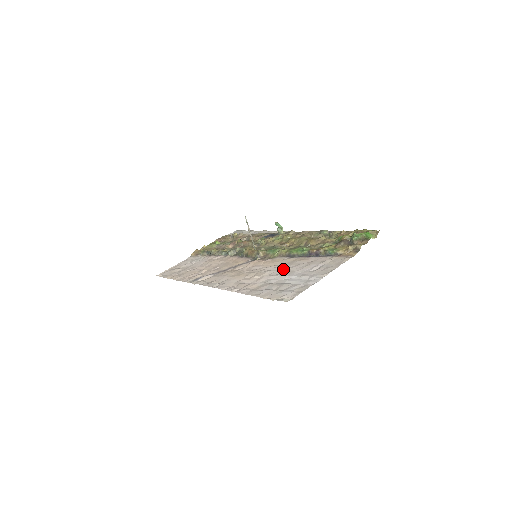
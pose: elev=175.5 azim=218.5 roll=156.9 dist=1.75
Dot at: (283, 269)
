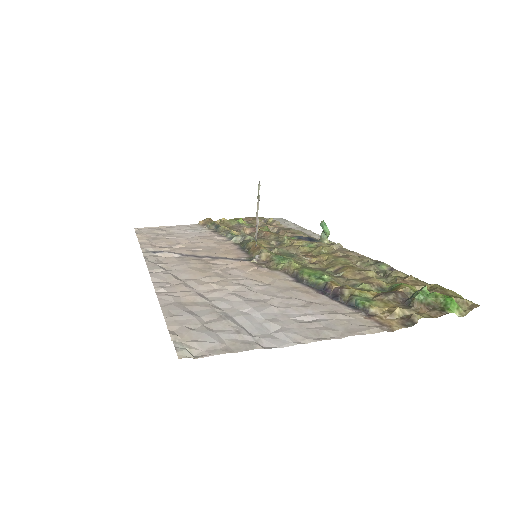
Dot at: (262, 293)
